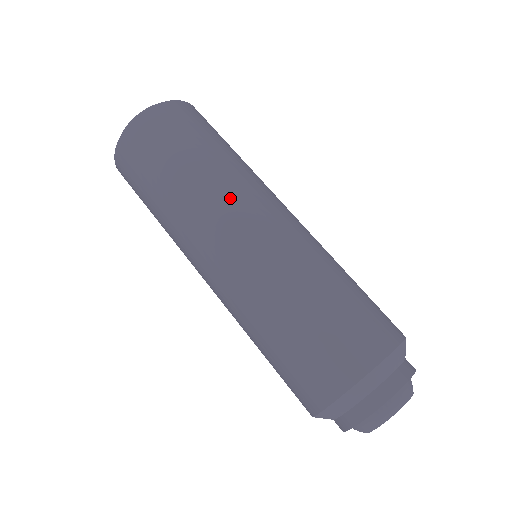
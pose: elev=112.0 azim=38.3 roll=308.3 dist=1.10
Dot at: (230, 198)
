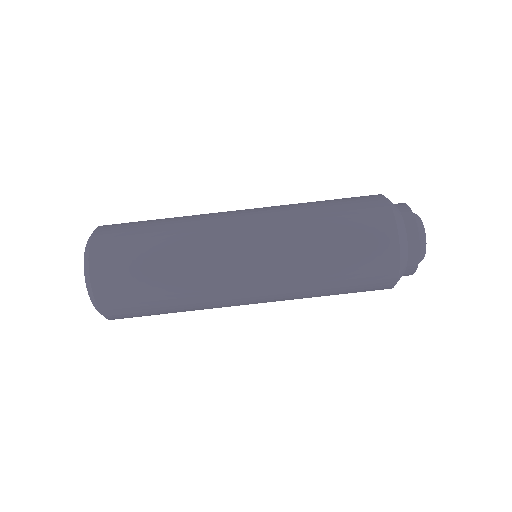
Dot at: (213, 237)
